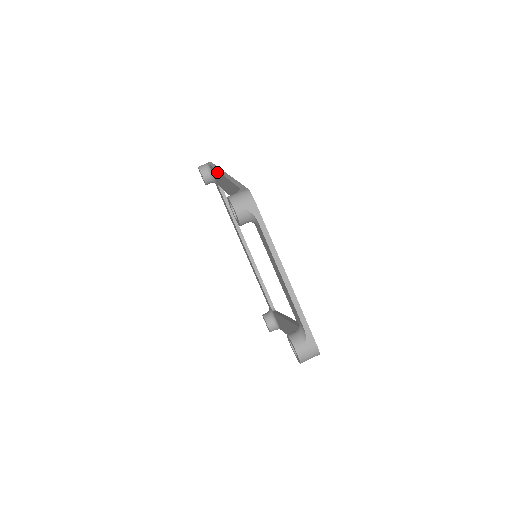
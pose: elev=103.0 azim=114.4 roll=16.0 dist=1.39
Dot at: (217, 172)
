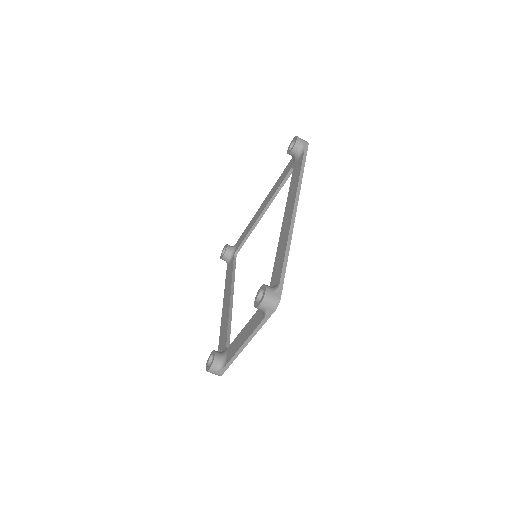
Dot at: (296, 189)
